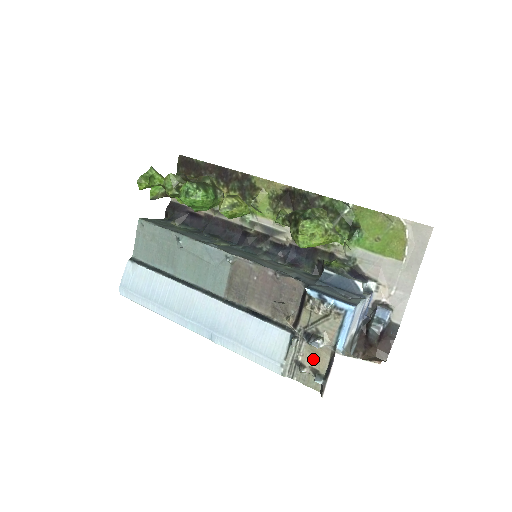
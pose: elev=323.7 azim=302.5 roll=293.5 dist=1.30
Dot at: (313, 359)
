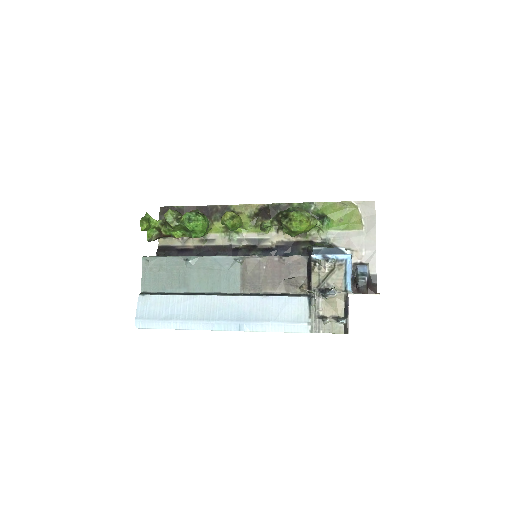
Dot at: (331, 309)
